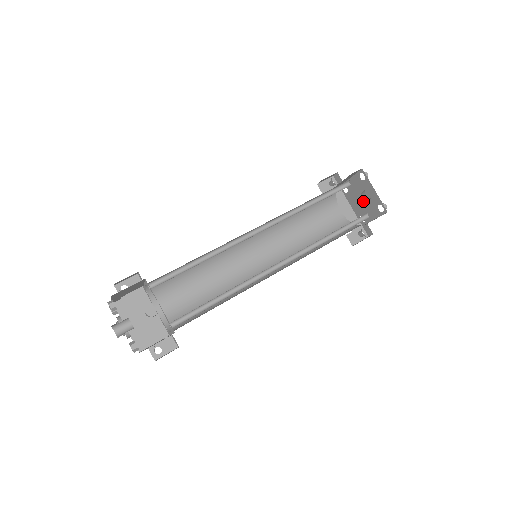
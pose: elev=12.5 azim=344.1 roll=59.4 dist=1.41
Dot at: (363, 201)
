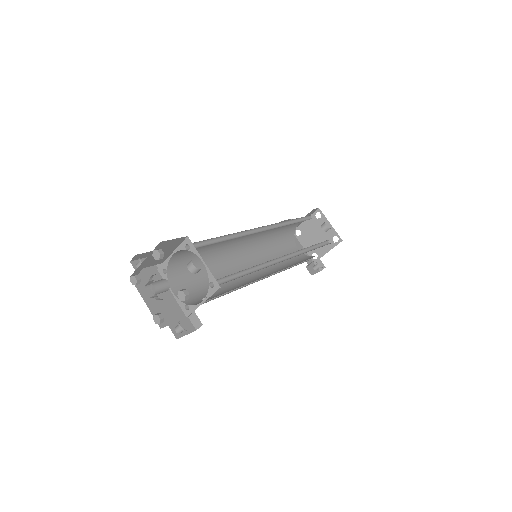
Dot at: (317, 238)
